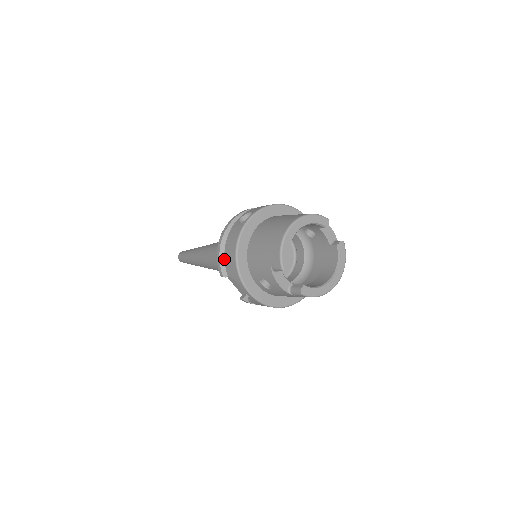
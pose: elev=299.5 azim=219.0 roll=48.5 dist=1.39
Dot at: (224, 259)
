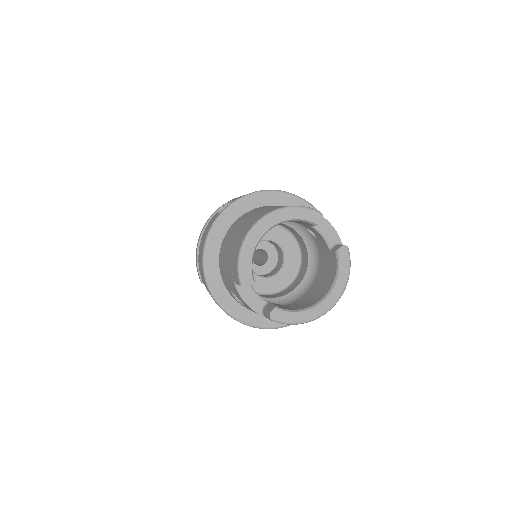
Dot at: (198, 261)
